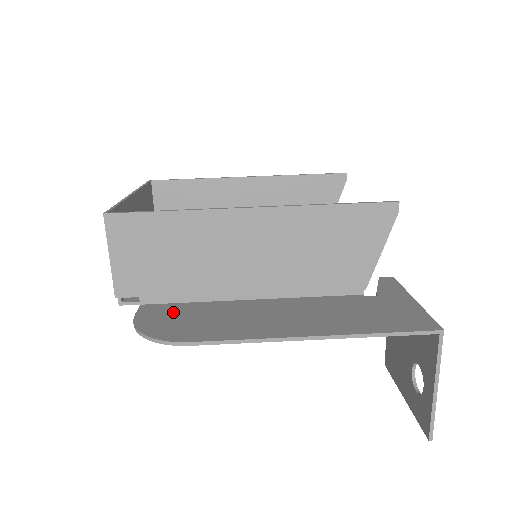
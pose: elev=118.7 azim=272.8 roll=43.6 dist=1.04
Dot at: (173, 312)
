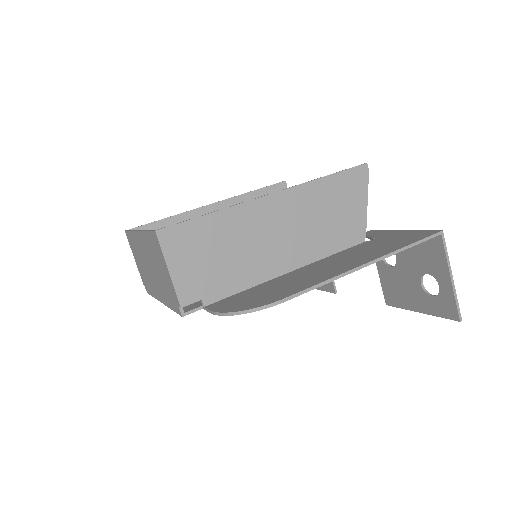
Dot at: (241, 297)
